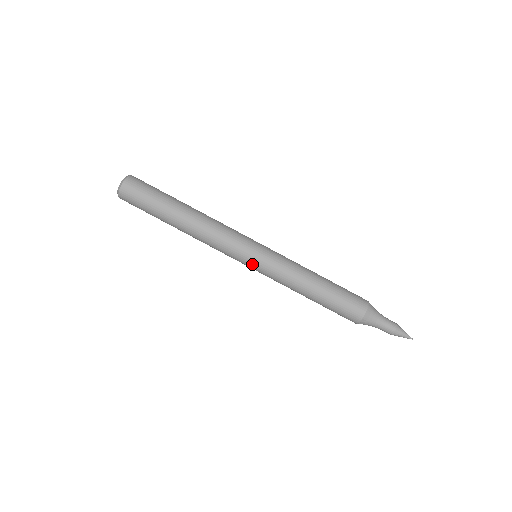
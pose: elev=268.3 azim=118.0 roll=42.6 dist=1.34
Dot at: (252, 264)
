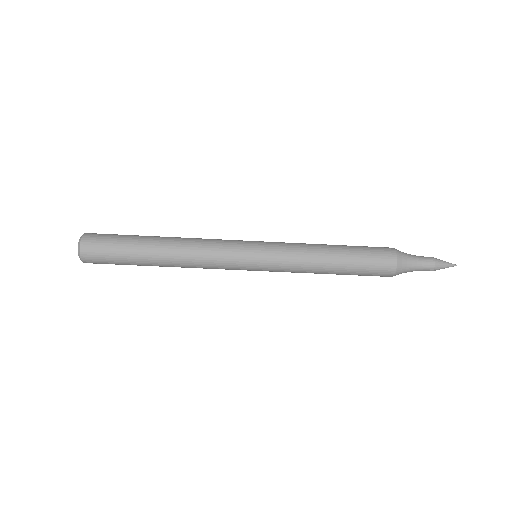
Dot at: occluded
